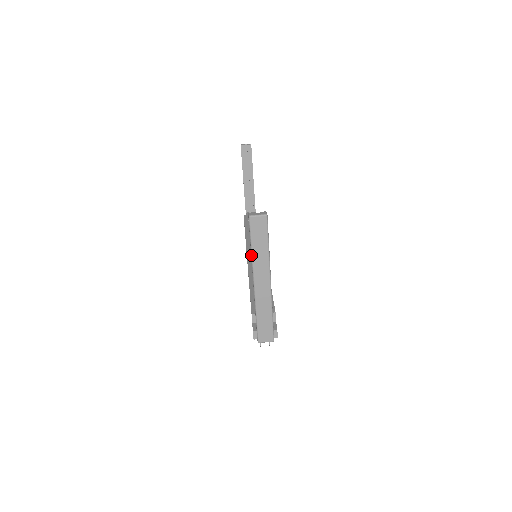
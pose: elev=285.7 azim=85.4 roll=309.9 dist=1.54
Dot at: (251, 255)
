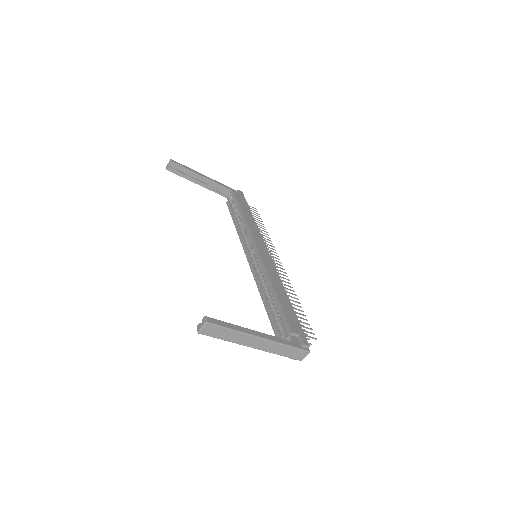
Dot at: occluded
